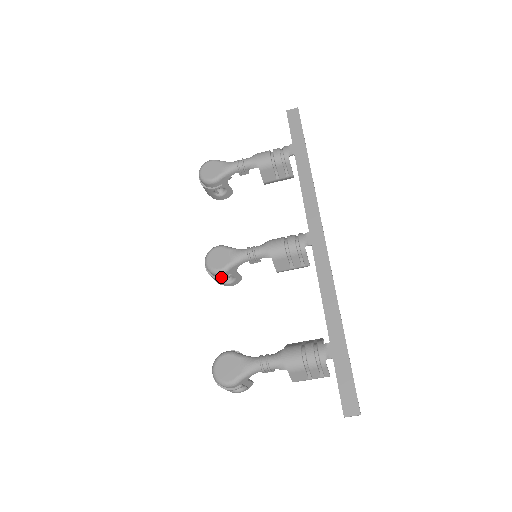
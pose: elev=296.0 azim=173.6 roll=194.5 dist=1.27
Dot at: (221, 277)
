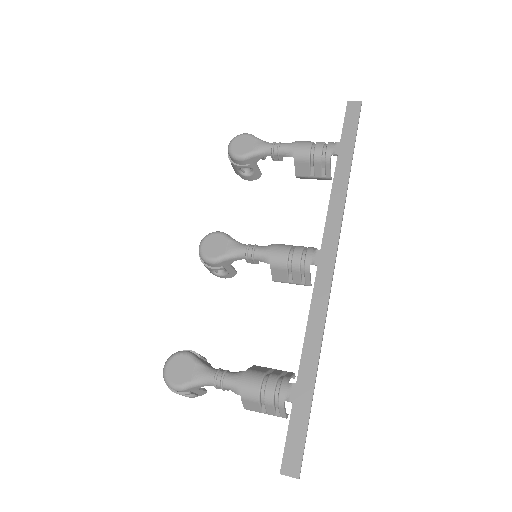
Dot at: (211, 267)
